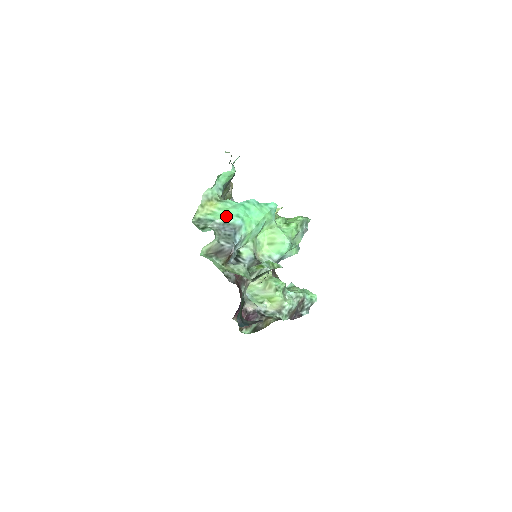
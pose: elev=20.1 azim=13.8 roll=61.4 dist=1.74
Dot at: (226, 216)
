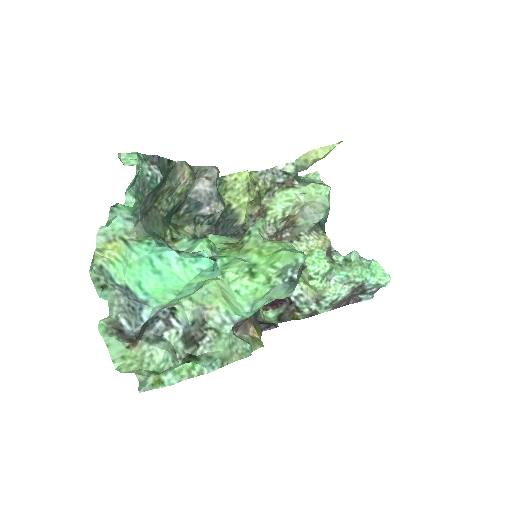
Dot at: (127, 278)
